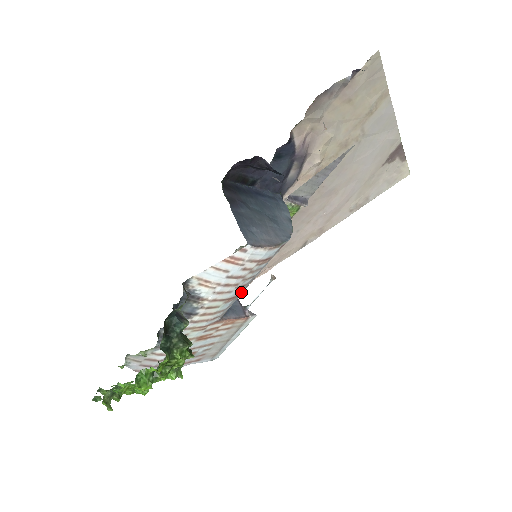
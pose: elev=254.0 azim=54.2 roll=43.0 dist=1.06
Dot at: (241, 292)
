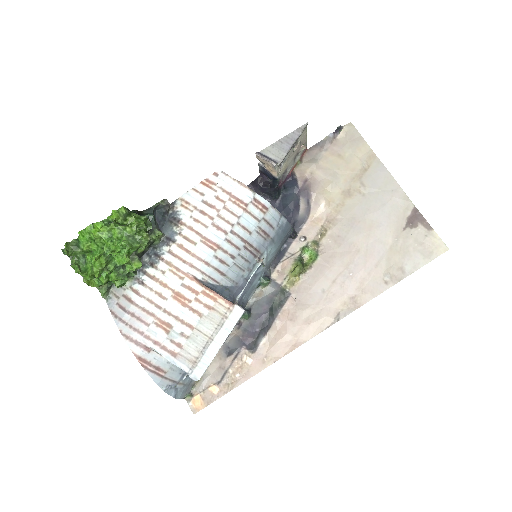
Dot at: (223, 250)
